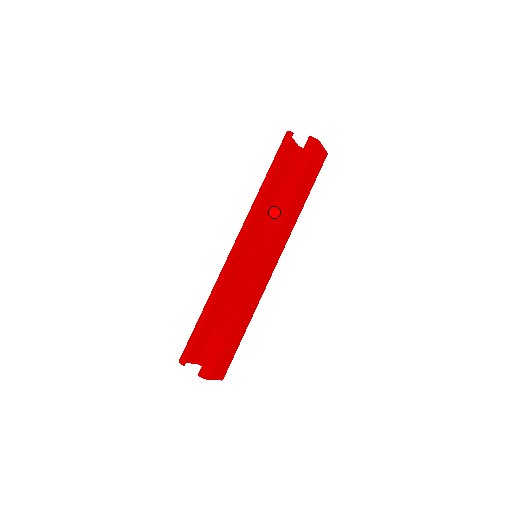
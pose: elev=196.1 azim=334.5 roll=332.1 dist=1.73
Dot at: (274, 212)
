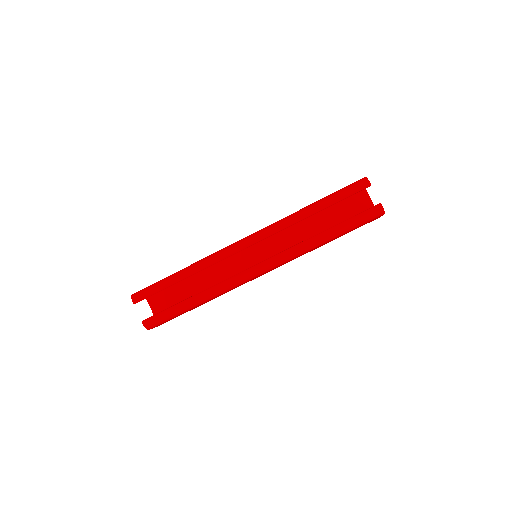
Dot at: (300, 244)
